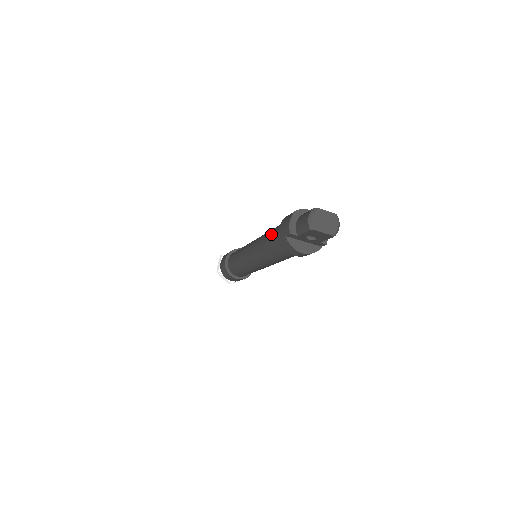
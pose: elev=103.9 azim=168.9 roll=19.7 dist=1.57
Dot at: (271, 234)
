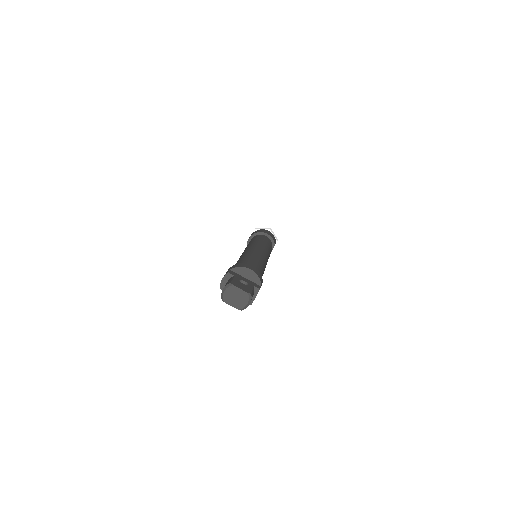
Dot at: occluded
